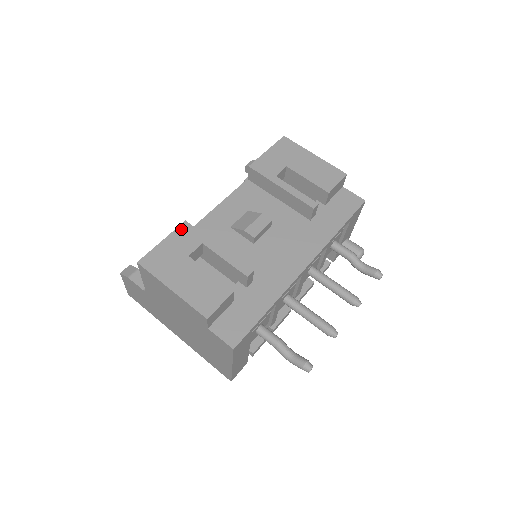
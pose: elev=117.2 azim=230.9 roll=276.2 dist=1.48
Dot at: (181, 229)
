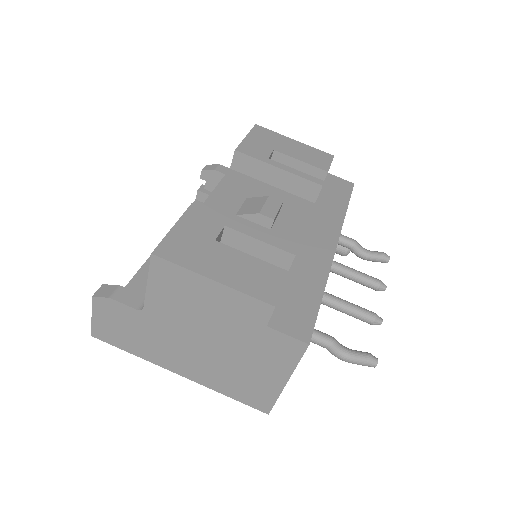
Dot at: (191, 213)
